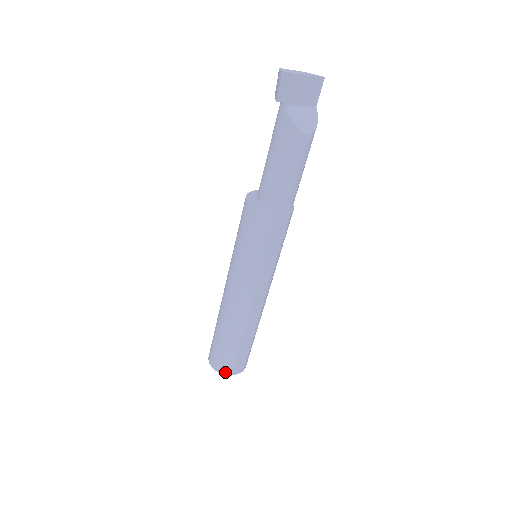
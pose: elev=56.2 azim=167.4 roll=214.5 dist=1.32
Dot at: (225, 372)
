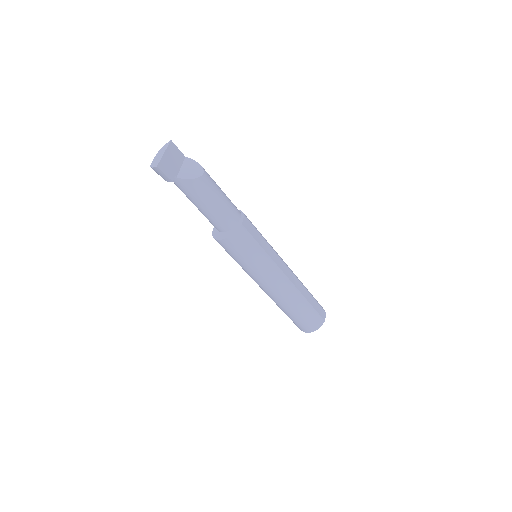
Dot at: (320, 324)
